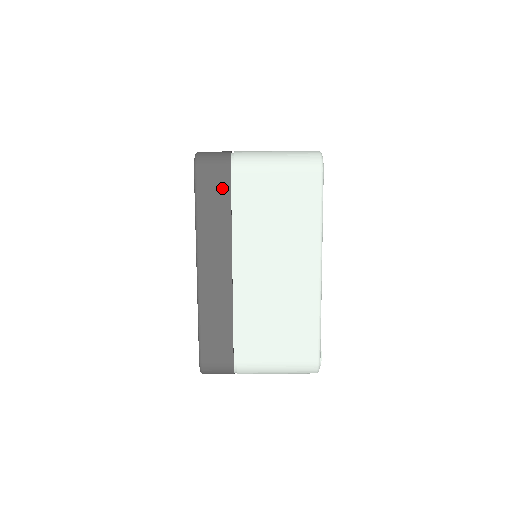
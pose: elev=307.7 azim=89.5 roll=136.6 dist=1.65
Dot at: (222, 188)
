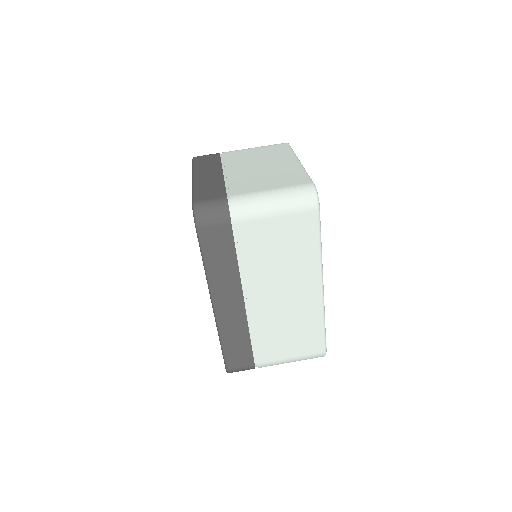
Dot at: (225, 238)
